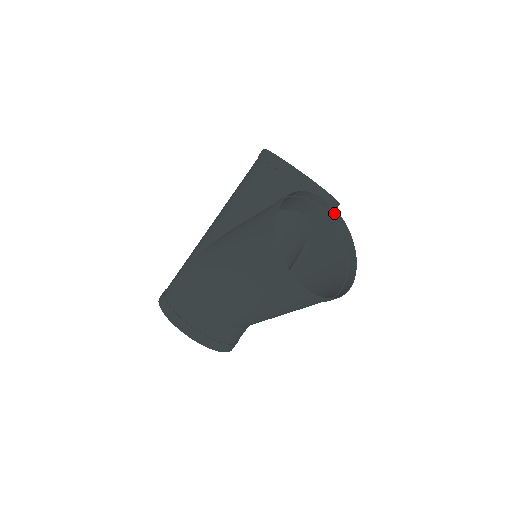
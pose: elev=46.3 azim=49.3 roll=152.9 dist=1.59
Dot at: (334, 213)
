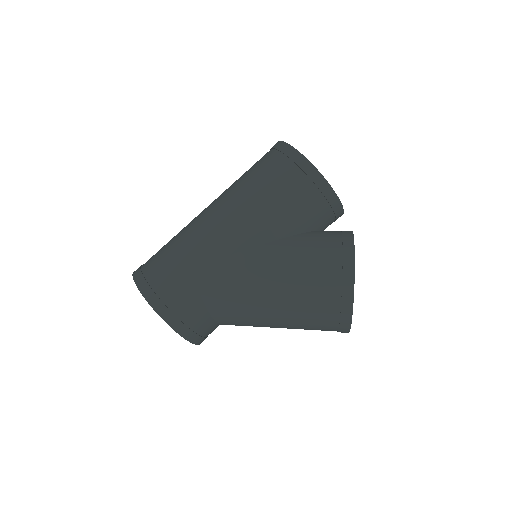
Dot at: occluded
